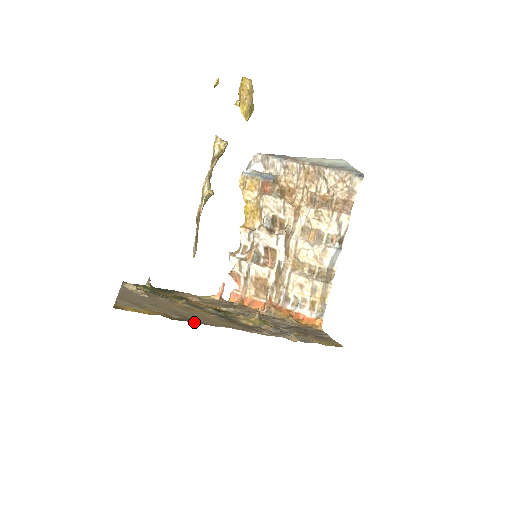
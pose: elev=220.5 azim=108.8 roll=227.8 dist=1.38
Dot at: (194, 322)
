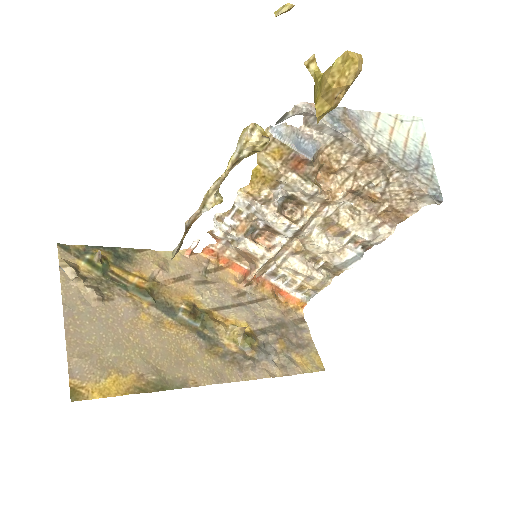
Dot at: (174, 388)
